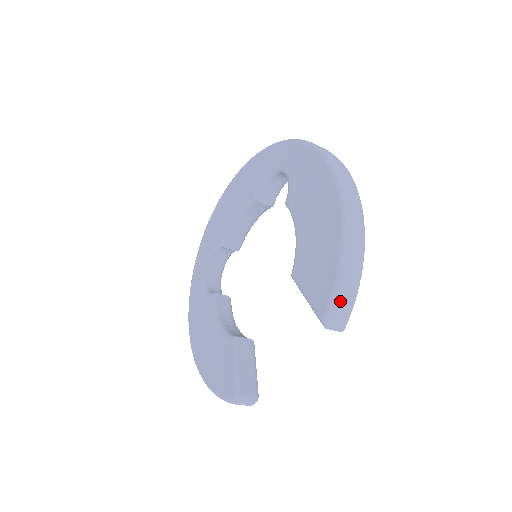
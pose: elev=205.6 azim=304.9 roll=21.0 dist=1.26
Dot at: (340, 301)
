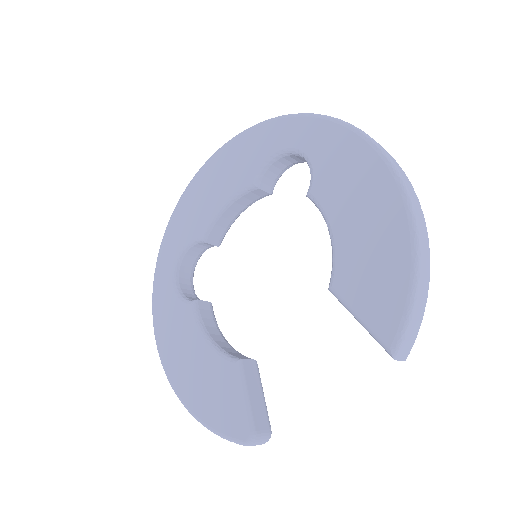
Dot at: (412, 325)
